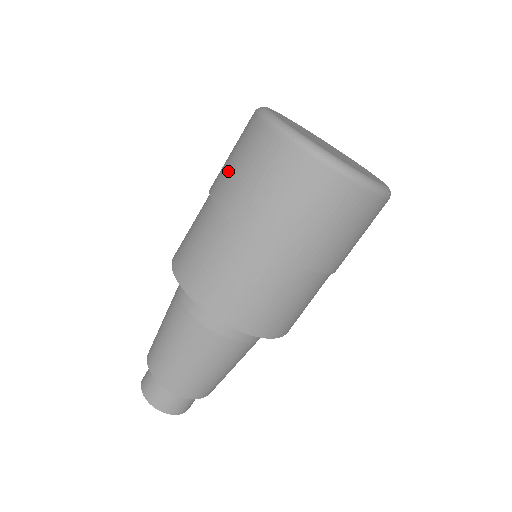
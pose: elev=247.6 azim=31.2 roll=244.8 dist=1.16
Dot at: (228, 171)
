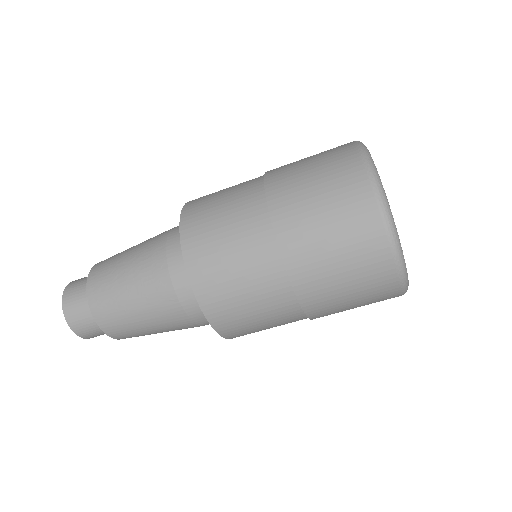
Dot at: (306, 206)
